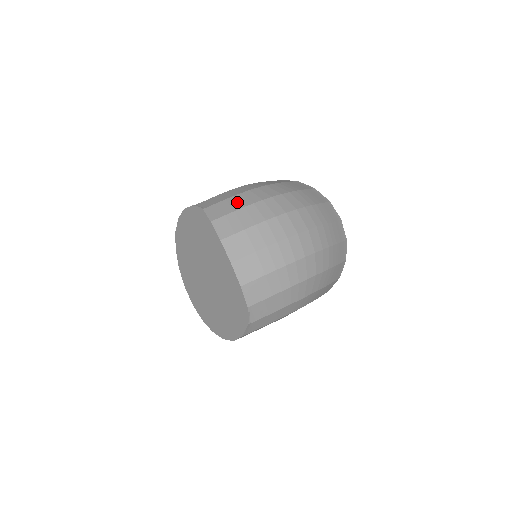
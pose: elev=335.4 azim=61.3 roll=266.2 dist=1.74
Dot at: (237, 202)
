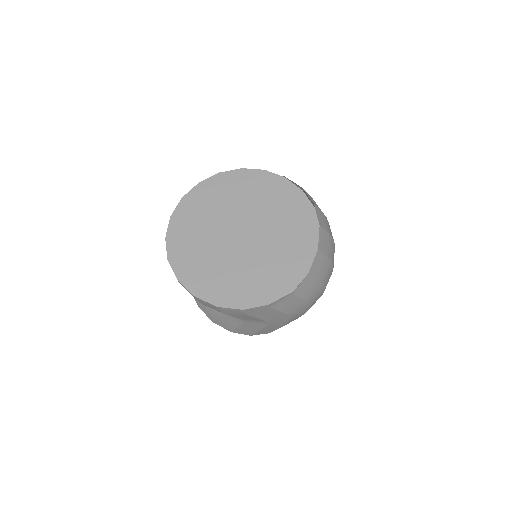
Dot at: occluded
